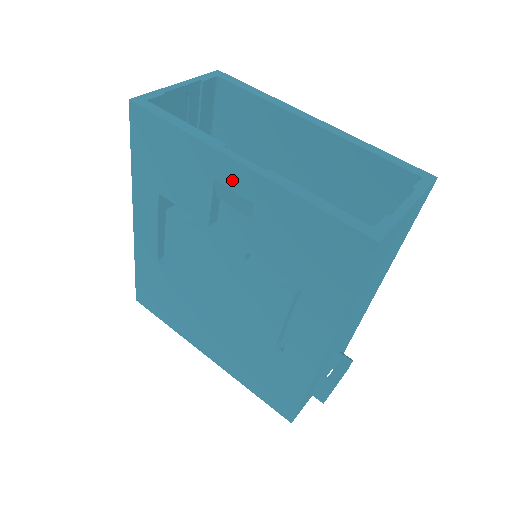
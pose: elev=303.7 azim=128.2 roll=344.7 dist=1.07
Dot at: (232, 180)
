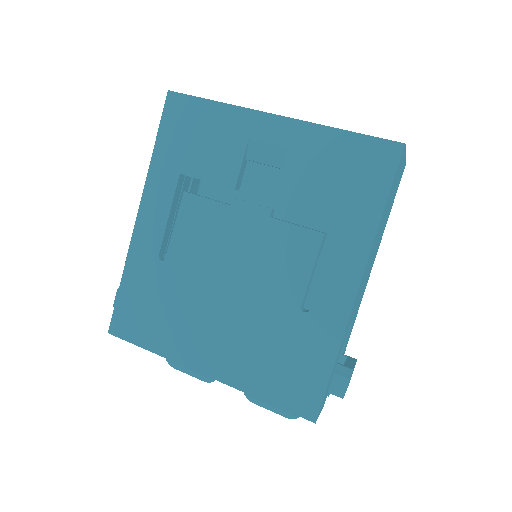
Dot at: (268, 133)
